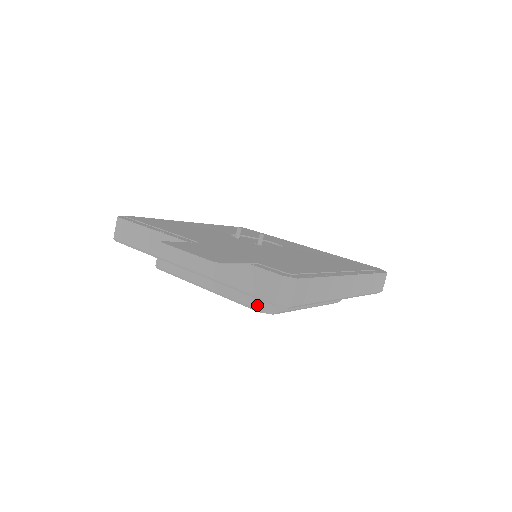
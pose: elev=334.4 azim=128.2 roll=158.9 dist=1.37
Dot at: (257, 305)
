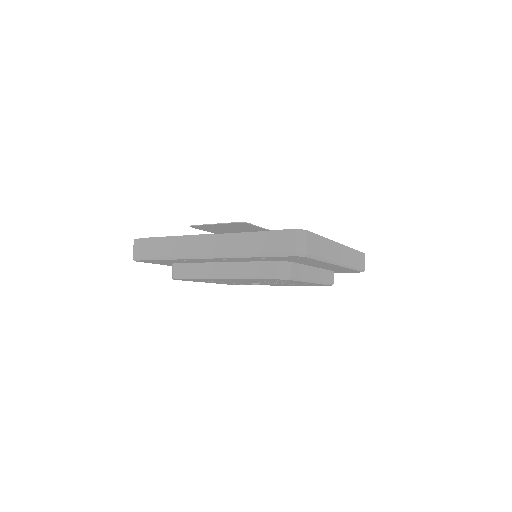
Dot at: (274, 273)
